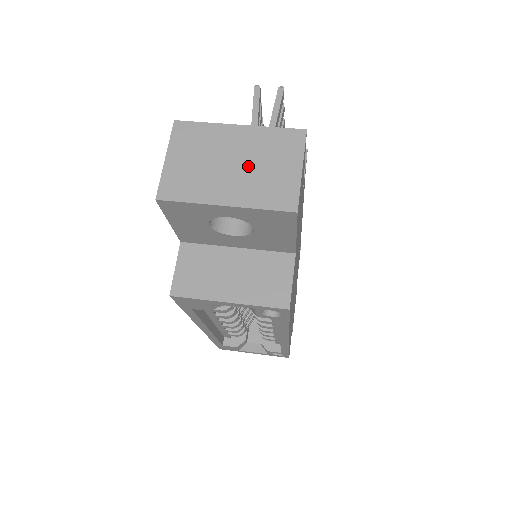
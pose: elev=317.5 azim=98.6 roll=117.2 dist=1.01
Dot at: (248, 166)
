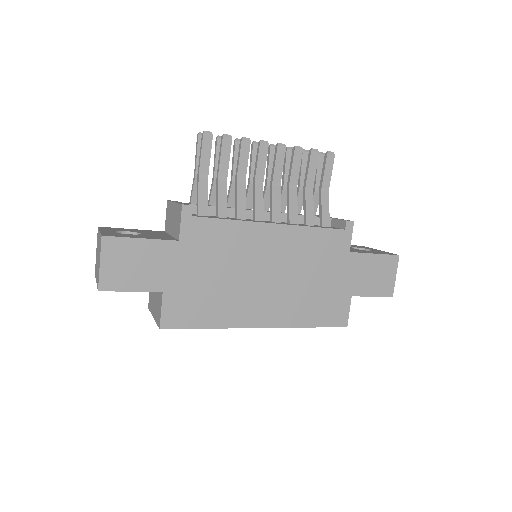
Dot at: (98, 259)
